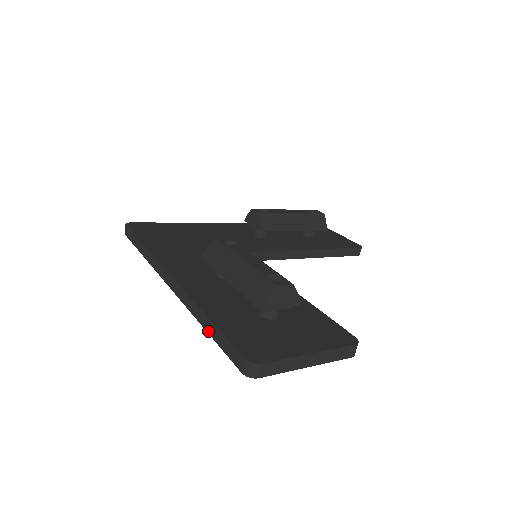
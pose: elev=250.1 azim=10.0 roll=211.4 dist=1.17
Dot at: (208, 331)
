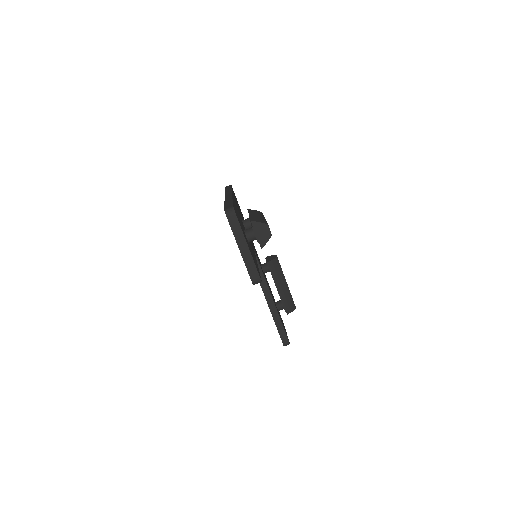
Dot at: (226, 203)
